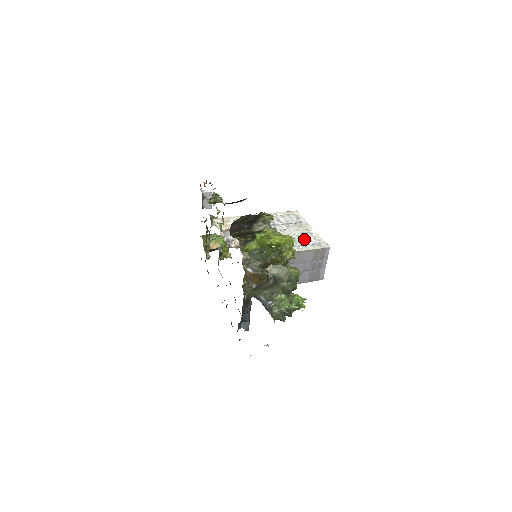
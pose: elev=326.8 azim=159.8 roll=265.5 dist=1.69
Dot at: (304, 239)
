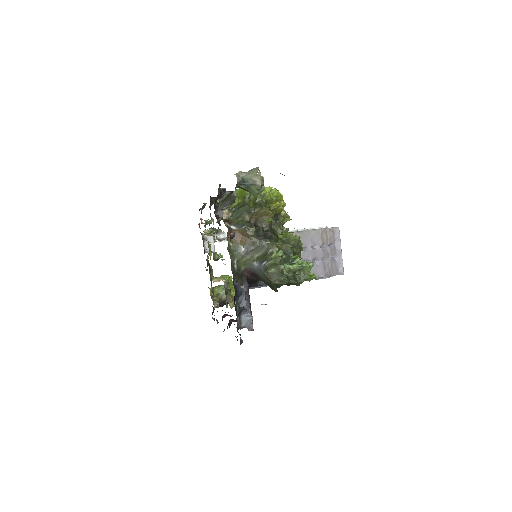
Dot at: occluded
